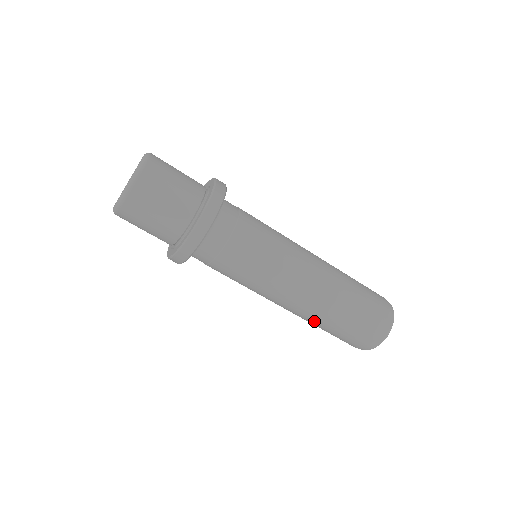
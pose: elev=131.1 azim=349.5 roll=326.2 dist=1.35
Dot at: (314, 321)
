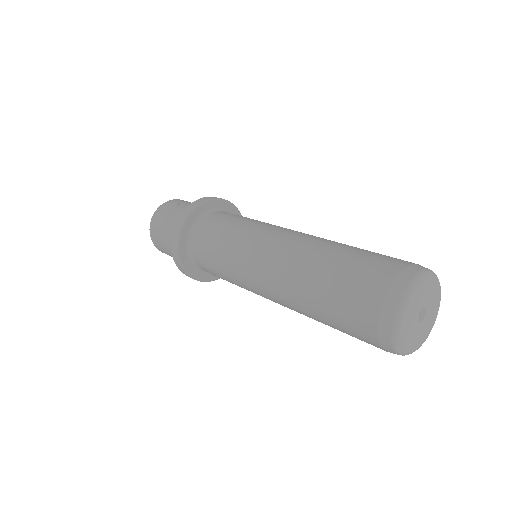
Dot at: (307, 314)
